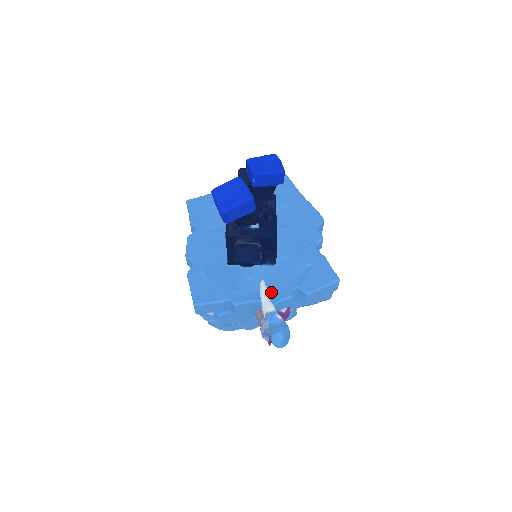
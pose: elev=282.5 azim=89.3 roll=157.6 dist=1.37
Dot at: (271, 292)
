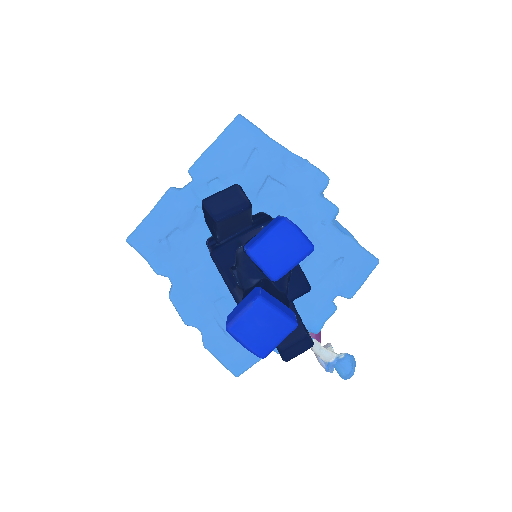
Dot at: (310, 317)
